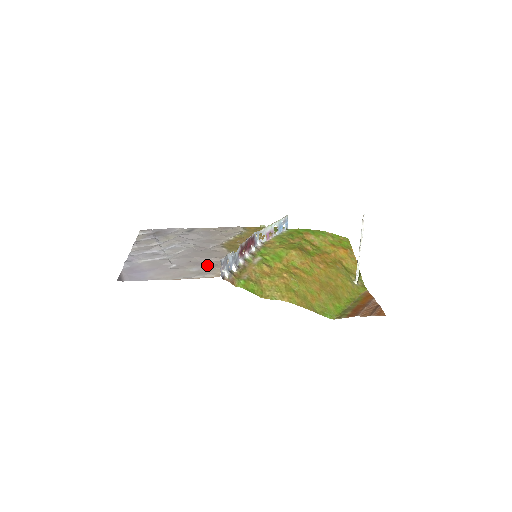
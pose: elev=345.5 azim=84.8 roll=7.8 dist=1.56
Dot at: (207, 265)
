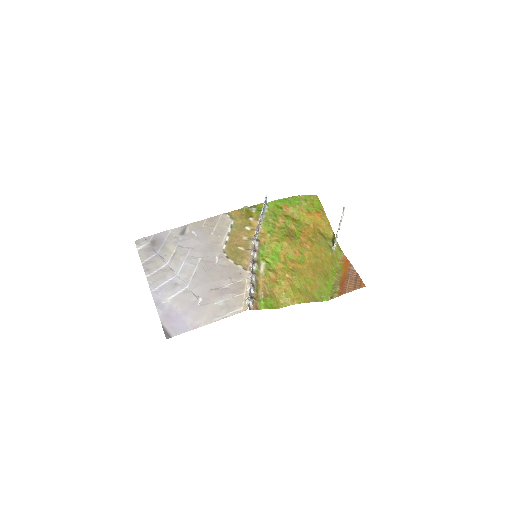
Dot at: (228, 293)
